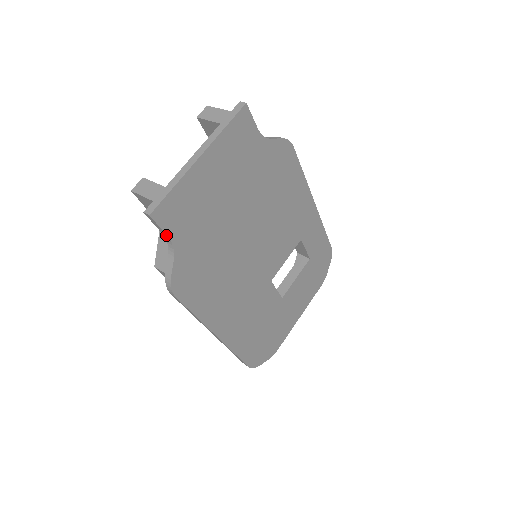
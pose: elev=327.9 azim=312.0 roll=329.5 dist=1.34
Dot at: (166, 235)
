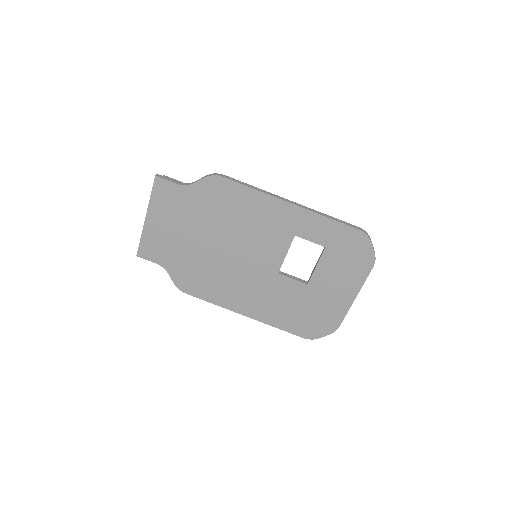
Dot at: (155, 262)
